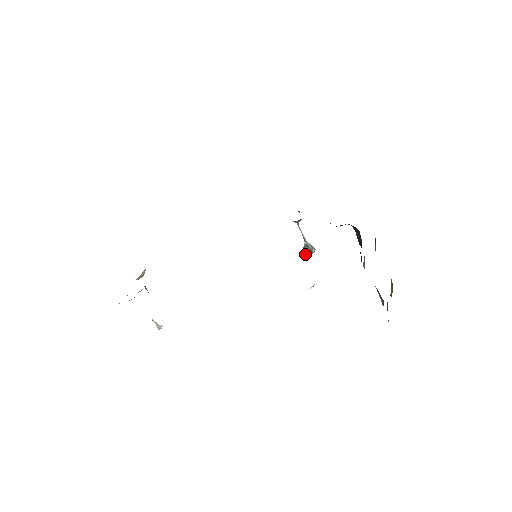
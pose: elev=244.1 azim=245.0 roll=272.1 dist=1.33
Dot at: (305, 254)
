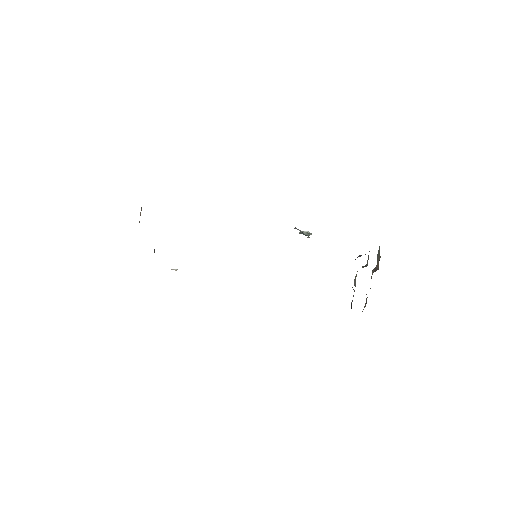
Dot at: occluded
